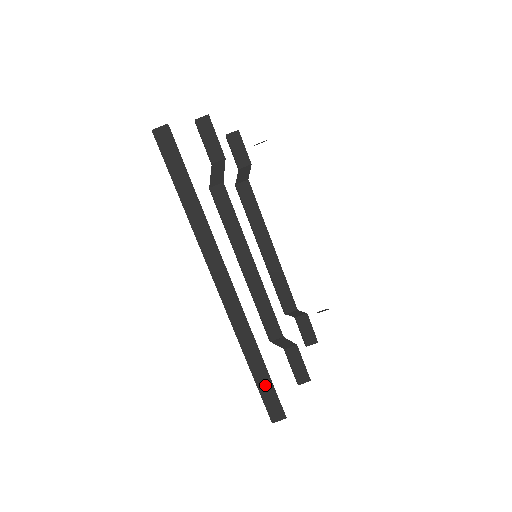
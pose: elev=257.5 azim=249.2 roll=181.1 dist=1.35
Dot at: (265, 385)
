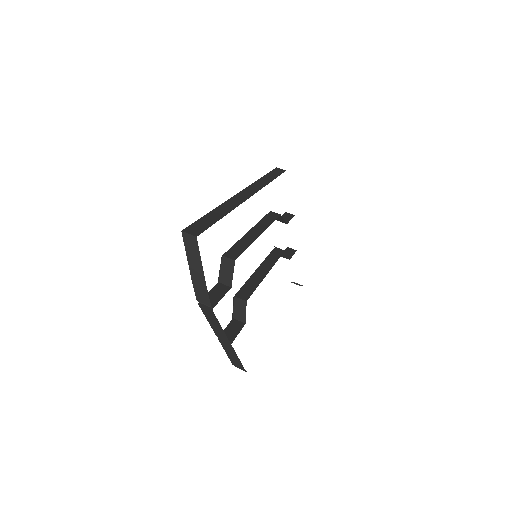
Dot at: (208, 220)
